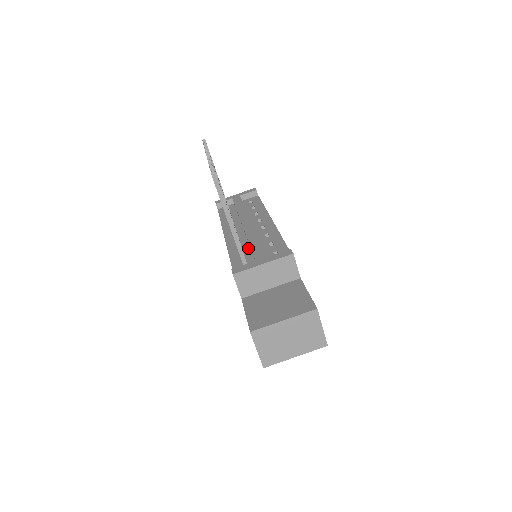
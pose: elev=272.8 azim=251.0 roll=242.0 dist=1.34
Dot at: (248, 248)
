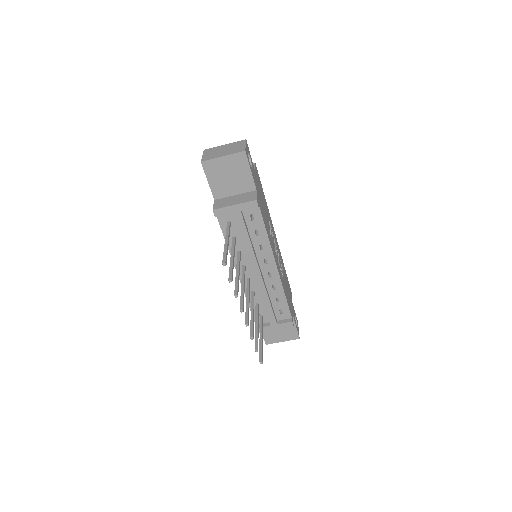
Dot at: (261, 299)
